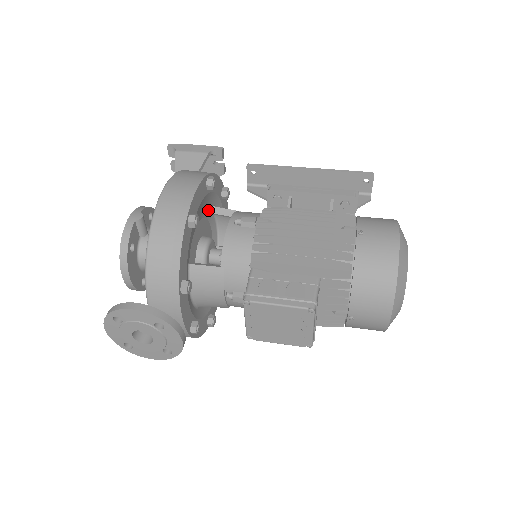
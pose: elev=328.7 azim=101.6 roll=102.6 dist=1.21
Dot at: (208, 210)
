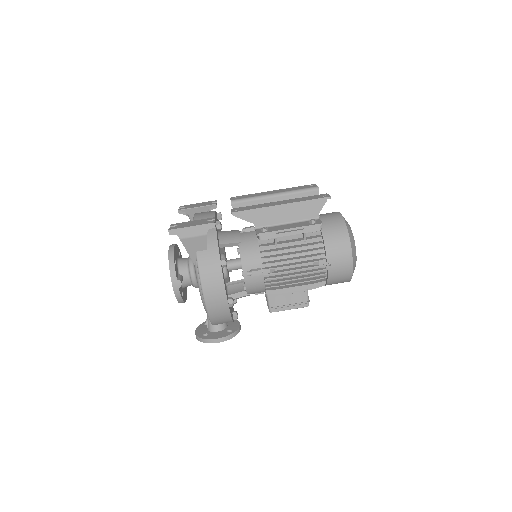
Dot at: occluded
